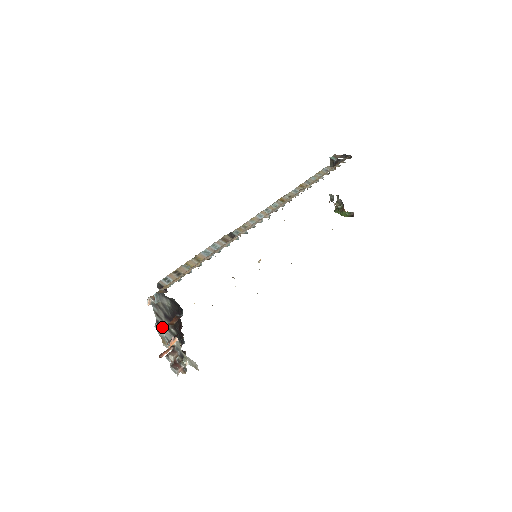
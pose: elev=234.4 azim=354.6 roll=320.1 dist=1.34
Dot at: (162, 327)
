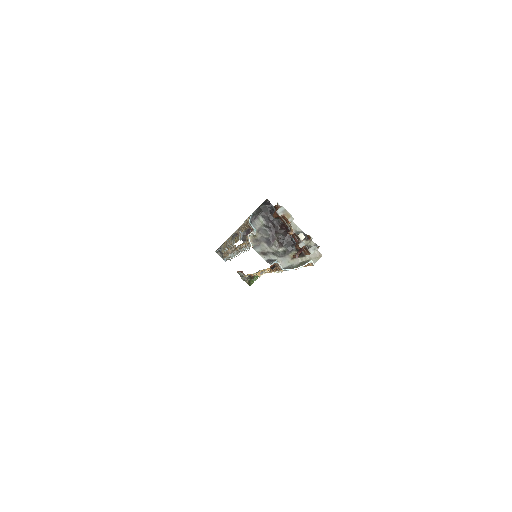
Dot at: (276, 212)
